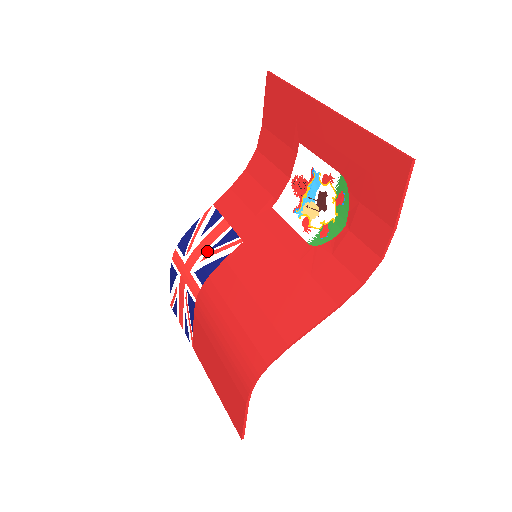
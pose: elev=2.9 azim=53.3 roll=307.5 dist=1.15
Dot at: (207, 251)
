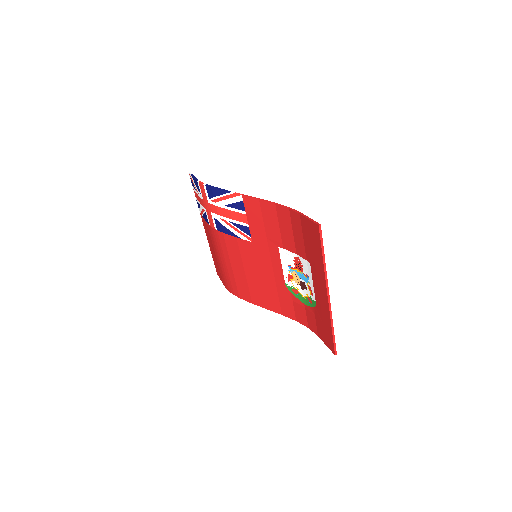
Dot at: (227, 220)
